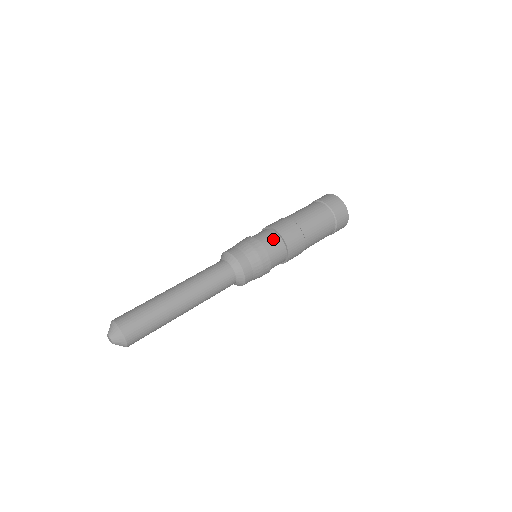
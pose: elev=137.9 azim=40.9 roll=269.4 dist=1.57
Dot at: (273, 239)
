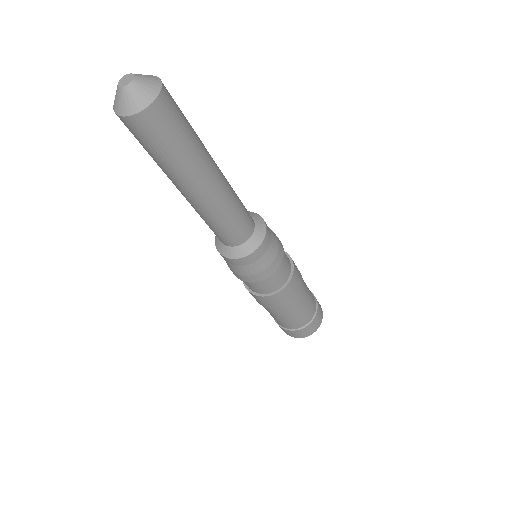
Dot at: occluded
